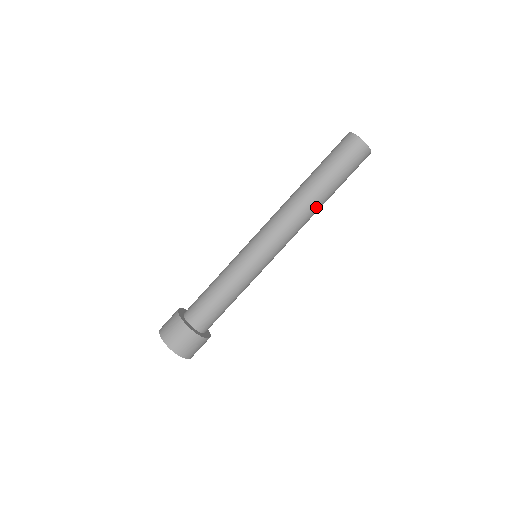
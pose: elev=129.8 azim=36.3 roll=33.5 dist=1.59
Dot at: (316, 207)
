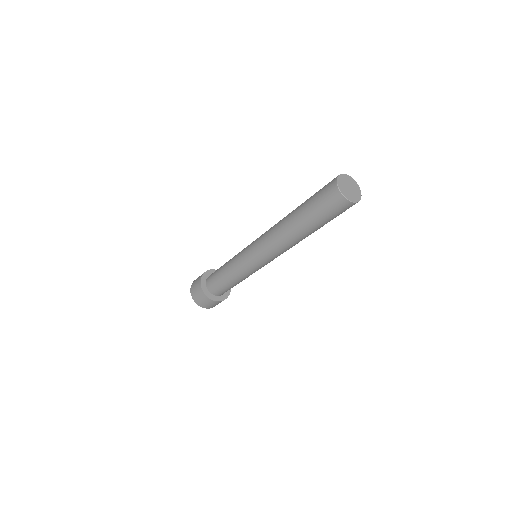
Dot at: occluded
